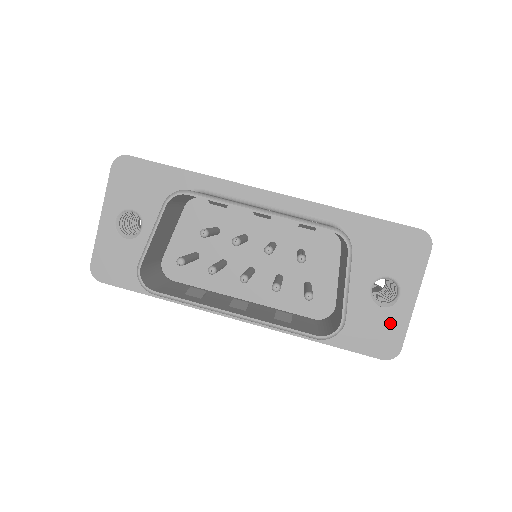
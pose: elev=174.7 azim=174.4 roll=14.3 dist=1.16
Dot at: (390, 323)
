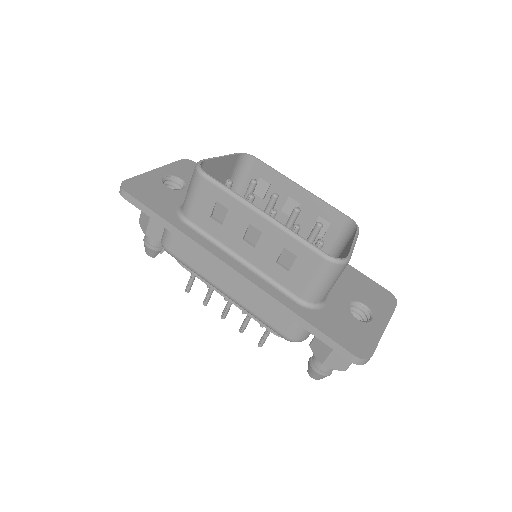
Dot at: (363, 333)
